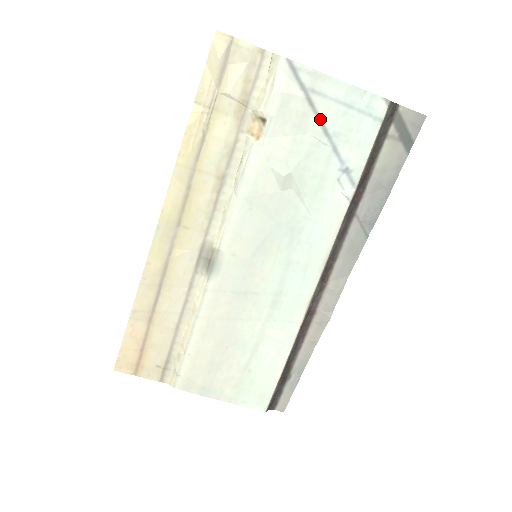
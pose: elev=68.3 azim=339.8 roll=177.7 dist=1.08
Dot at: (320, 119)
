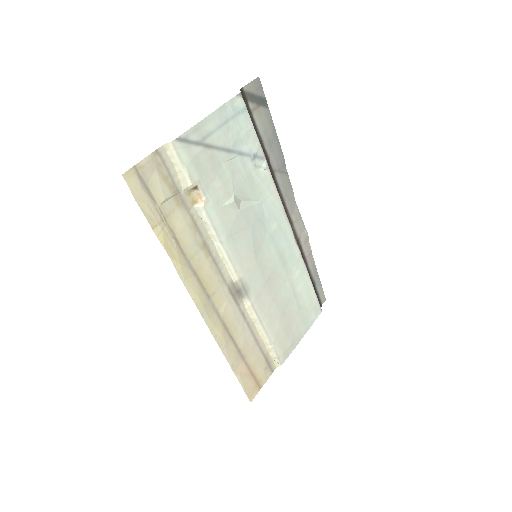
Dot at: (221, 148)
